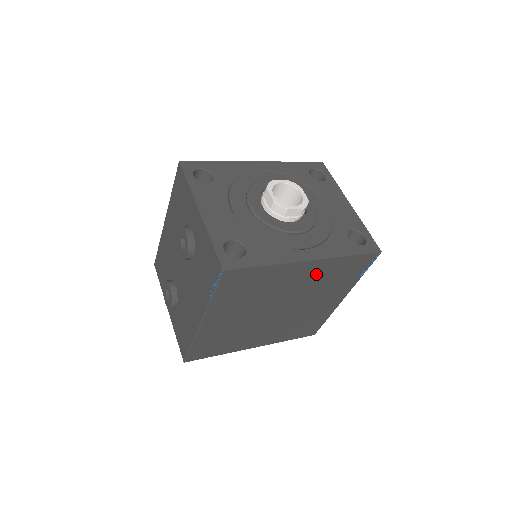
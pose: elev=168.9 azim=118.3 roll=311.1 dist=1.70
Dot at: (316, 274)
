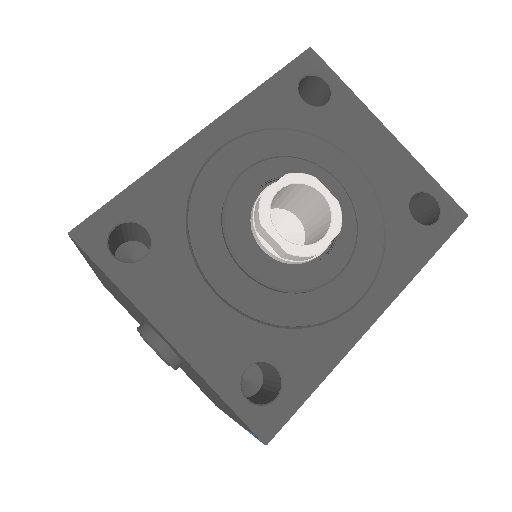
Dot at: occluded
